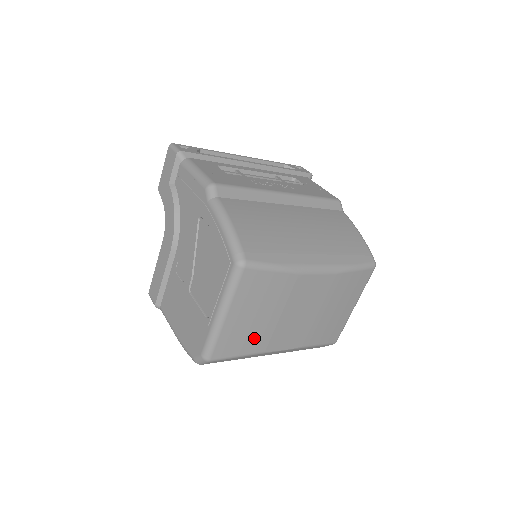
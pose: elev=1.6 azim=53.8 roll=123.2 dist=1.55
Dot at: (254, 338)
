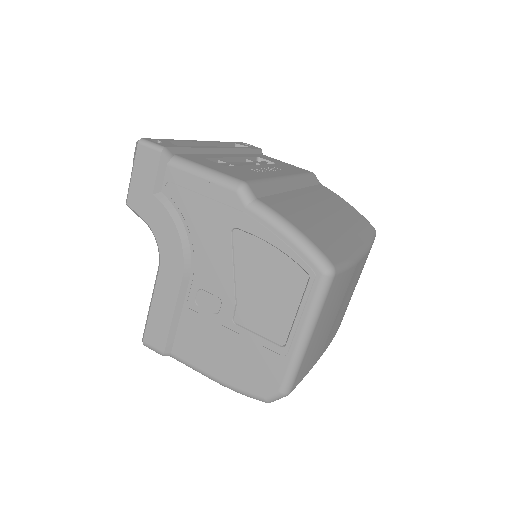
Dot at: (319, 348)
